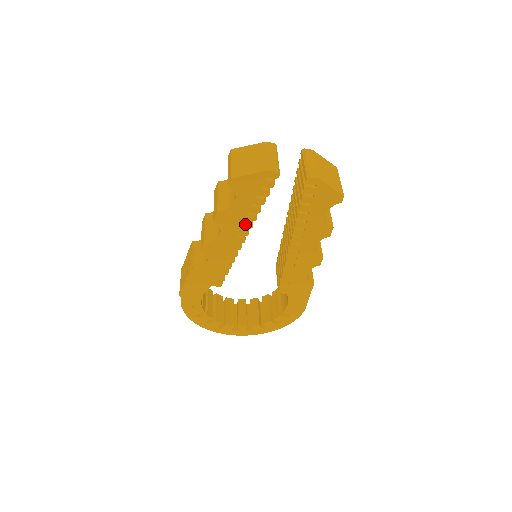
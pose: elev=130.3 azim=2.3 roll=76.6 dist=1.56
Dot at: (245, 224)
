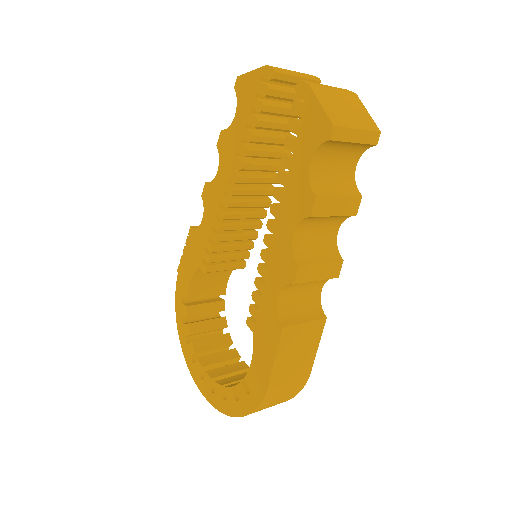
Dot at: (237, 160)
